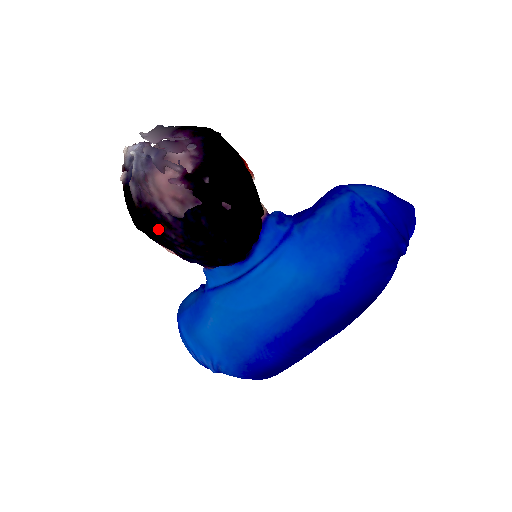
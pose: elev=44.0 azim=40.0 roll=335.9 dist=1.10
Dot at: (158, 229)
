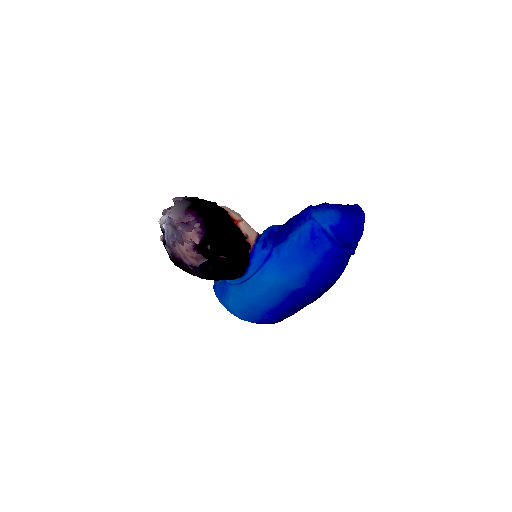
Dot at: (186, 271)
